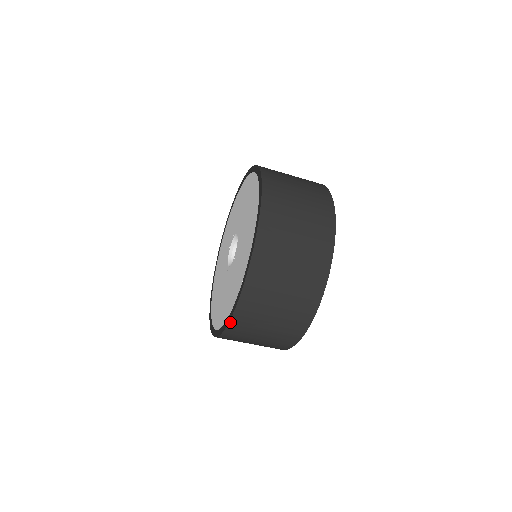
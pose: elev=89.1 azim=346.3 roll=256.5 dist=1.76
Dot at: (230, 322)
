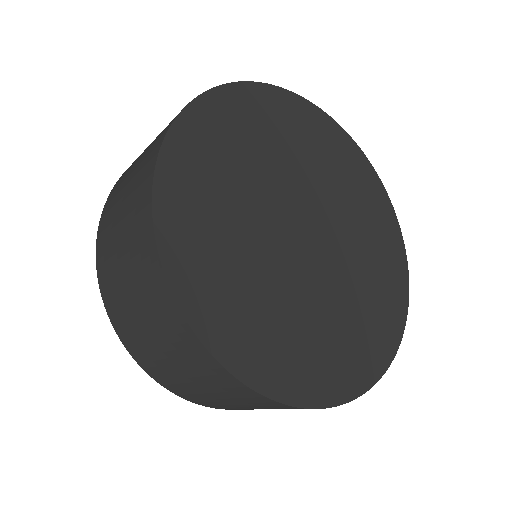
Dot at: occluded
